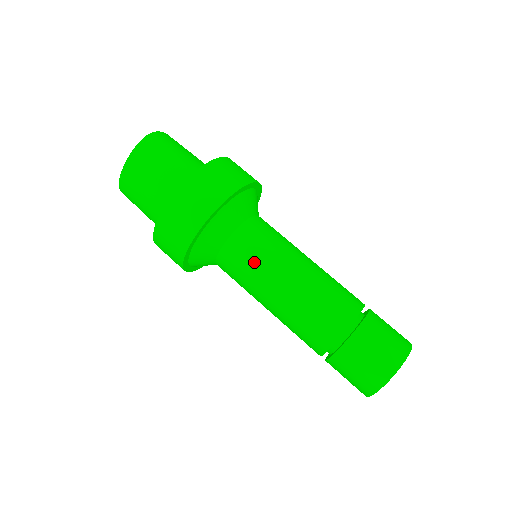
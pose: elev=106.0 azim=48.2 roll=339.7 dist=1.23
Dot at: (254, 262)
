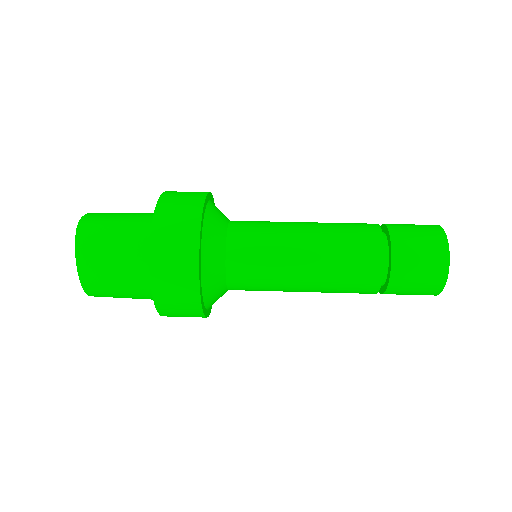
Dot at: (264, 261)
